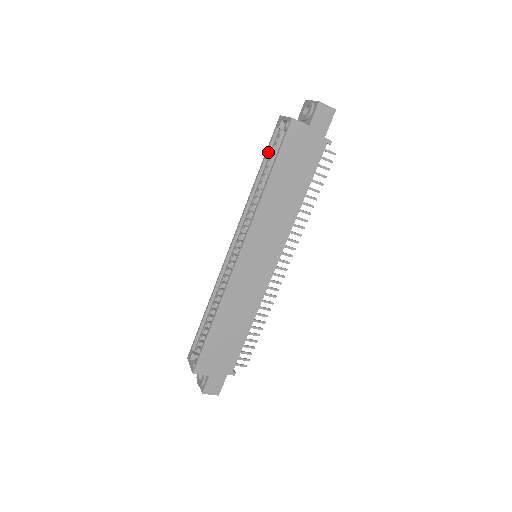
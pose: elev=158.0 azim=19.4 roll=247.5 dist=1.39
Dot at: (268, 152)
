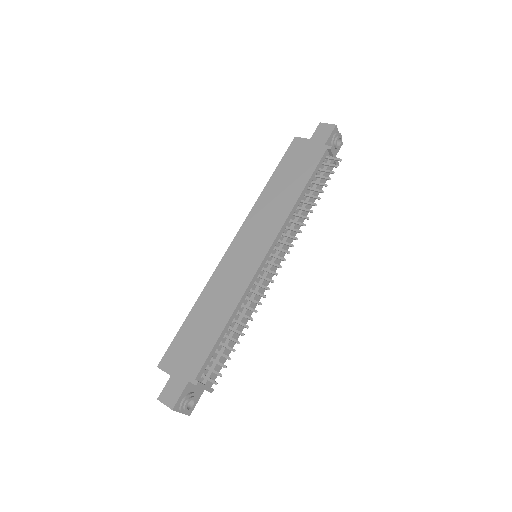
Dot at: occluded
